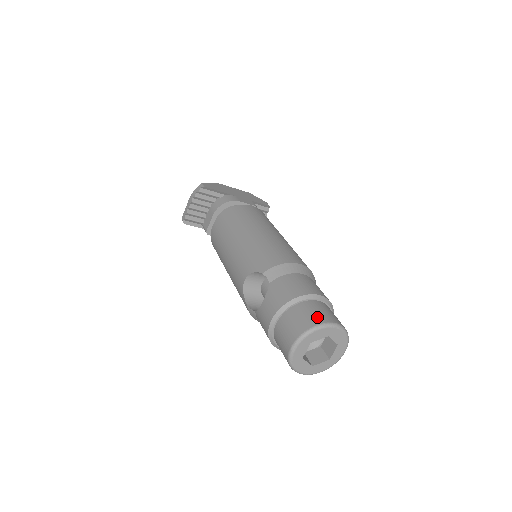
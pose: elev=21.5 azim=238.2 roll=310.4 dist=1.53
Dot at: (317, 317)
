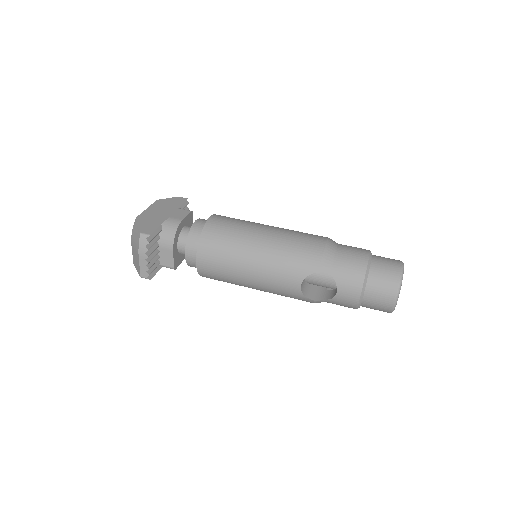
Dot at: (393, 271)
